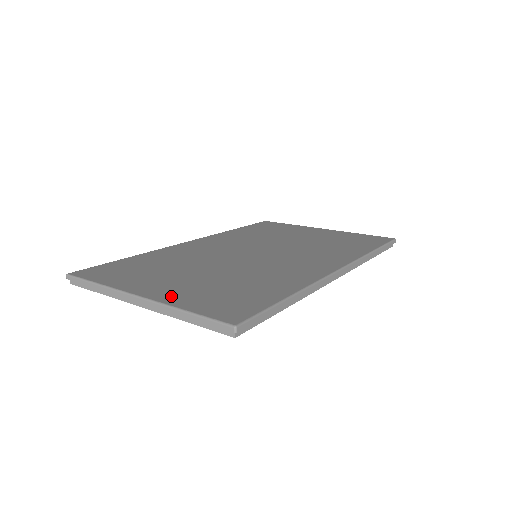
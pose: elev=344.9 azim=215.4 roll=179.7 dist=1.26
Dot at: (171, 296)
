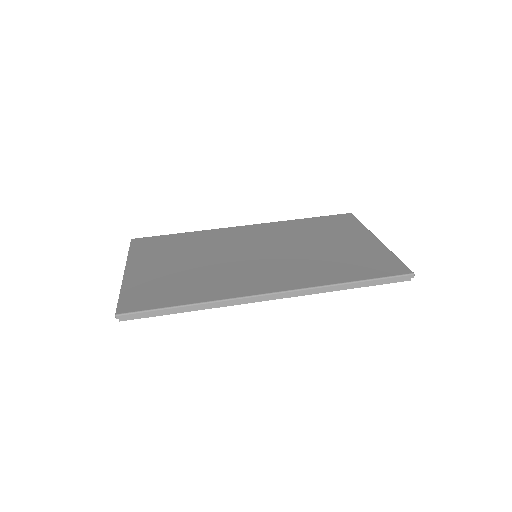
Dot at: (135, 277)
